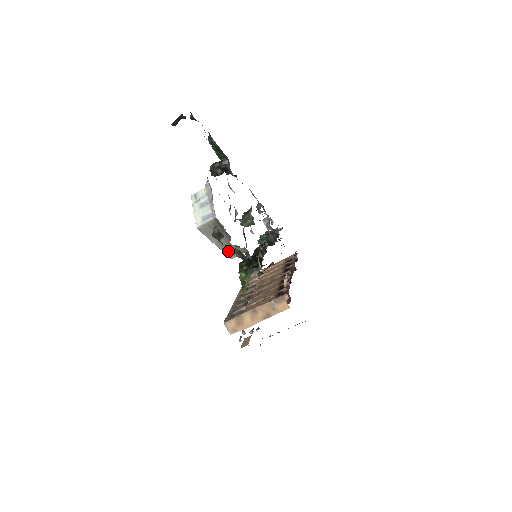
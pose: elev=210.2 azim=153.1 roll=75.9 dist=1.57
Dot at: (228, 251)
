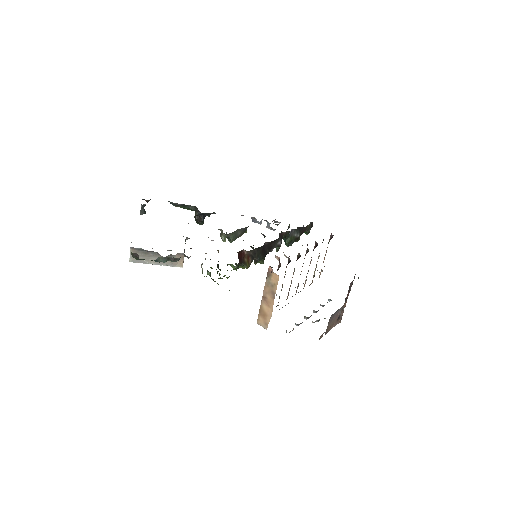
Dot at: (171, 263)
